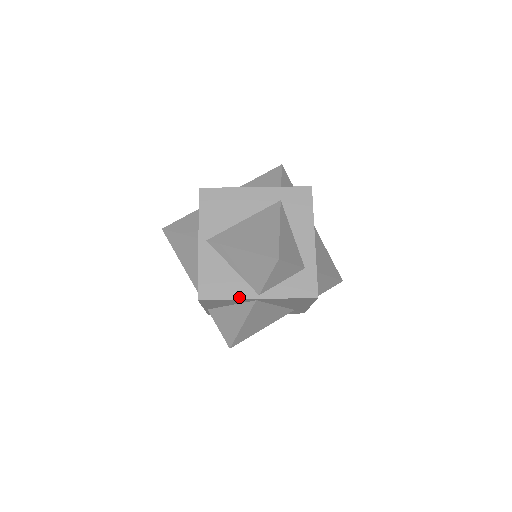
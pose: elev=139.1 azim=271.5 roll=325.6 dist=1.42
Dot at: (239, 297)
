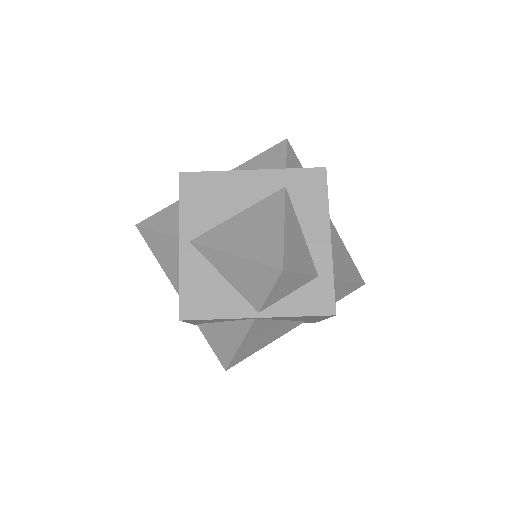
Dot at: (233, 316)
